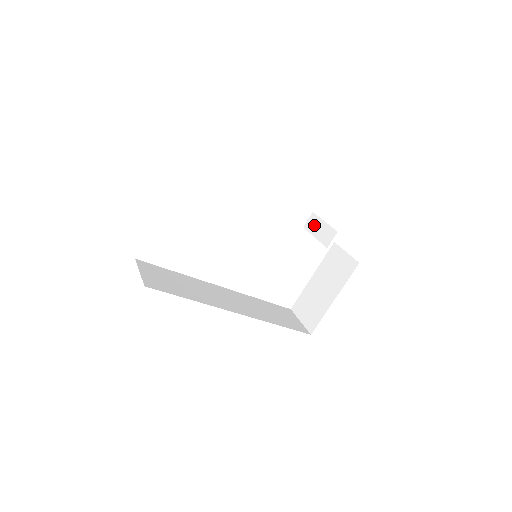
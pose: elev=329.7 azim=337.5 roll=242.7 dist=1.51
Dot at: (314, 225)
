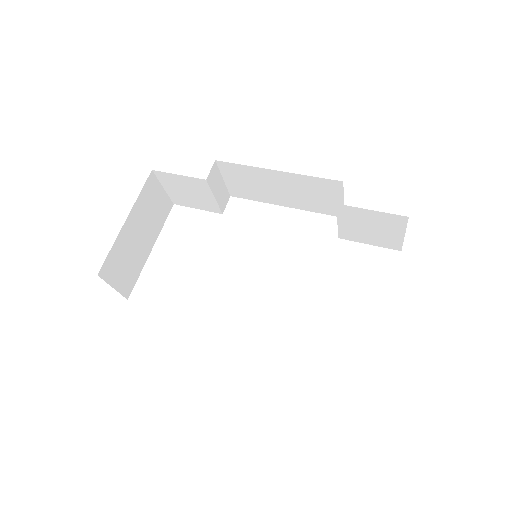
Dot at: occluded
